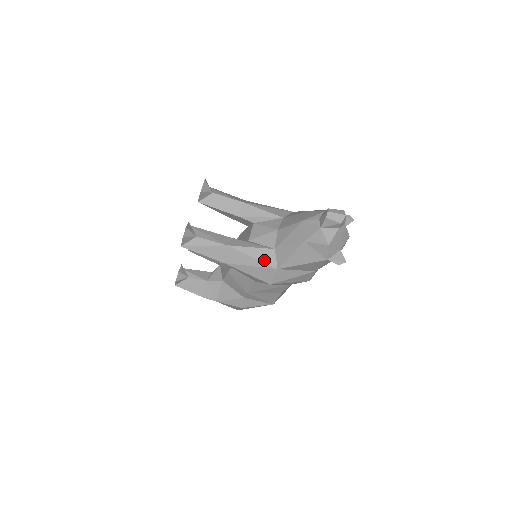
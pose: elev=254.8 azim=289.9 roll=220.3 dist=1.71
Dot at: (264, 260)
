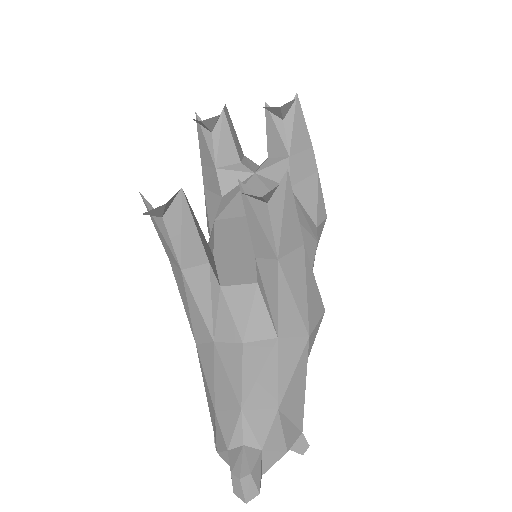
Dot at: (195, 326)
